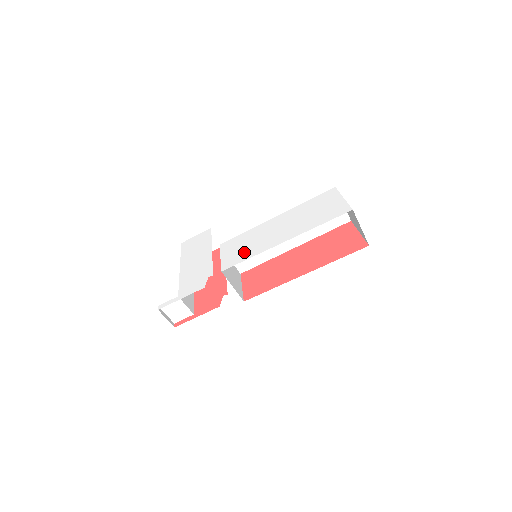
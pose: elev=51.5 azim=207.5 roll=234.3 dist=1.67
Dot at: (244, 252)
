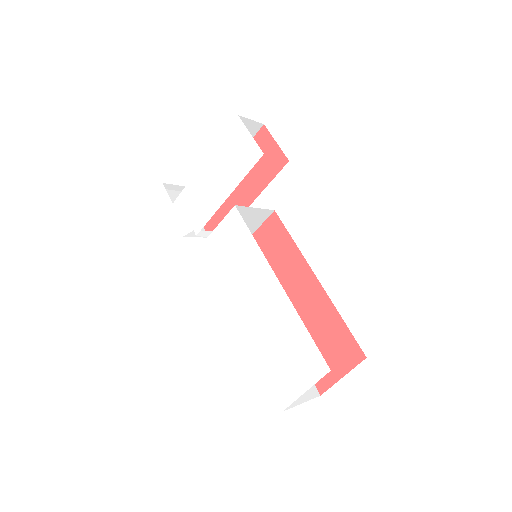
Dot at: (224, 263)
